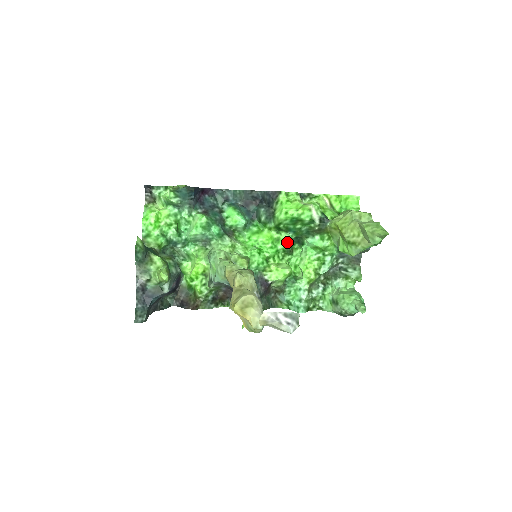
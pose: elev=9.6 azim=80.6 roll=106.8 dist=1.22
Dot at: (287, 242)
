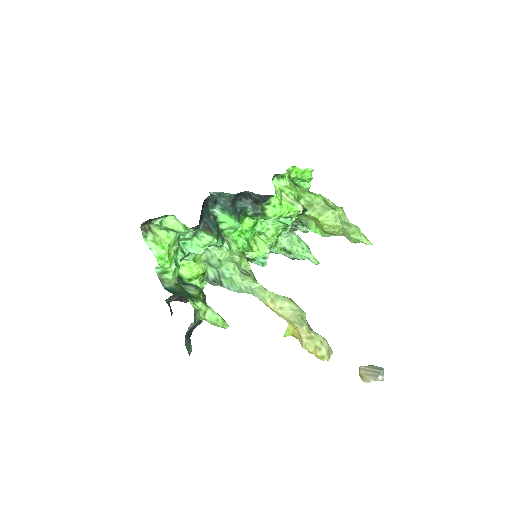
Dot at: (261, 222)
